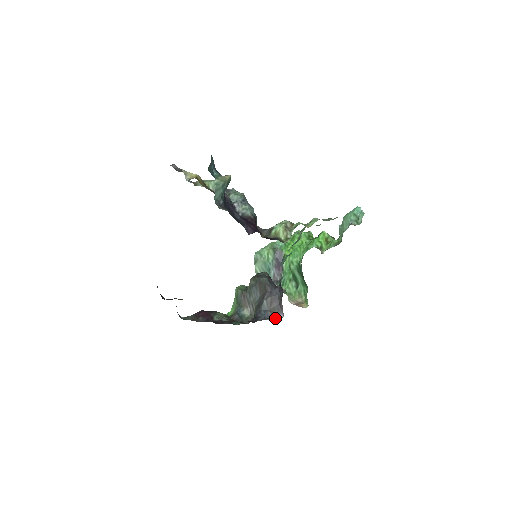
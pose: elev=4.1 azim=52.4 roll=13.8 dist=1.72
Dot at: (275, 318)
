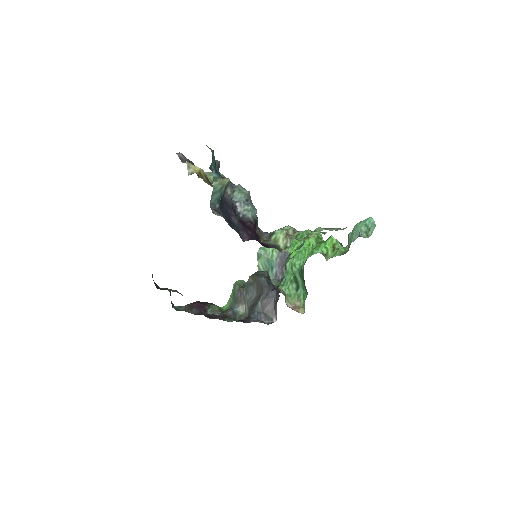
Dot at: (267, 321)
